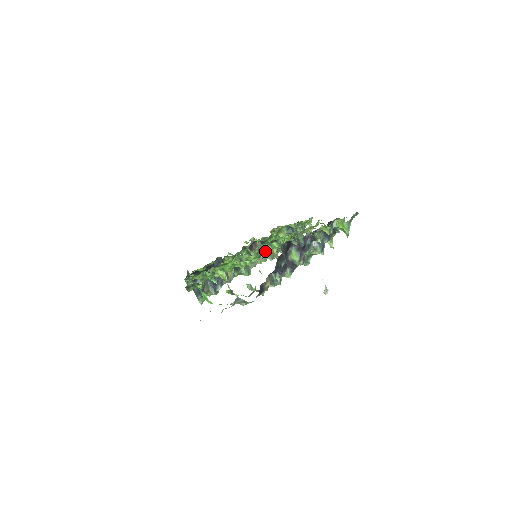
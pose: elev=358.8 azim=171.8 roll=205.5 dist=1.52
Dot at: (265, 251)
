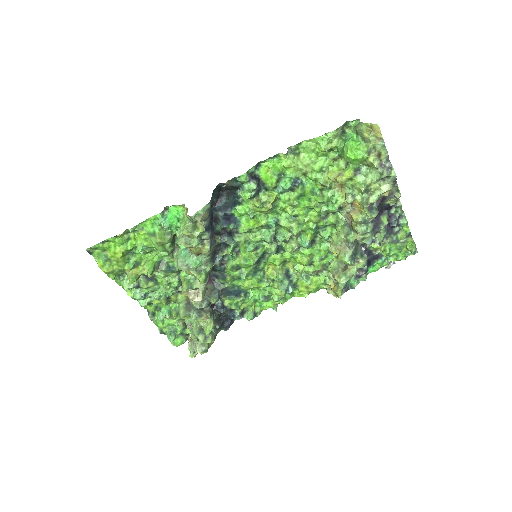
Dot at: (334, 218)
